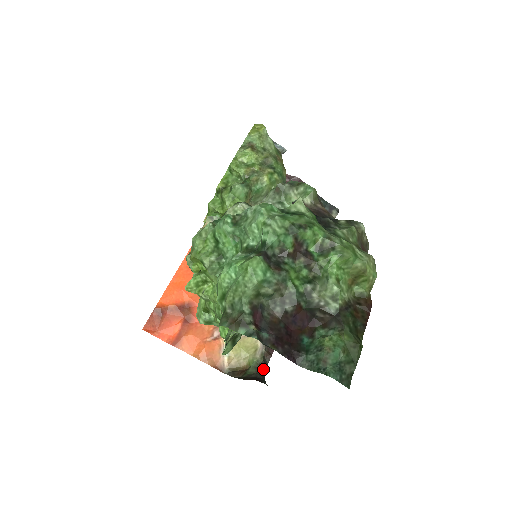
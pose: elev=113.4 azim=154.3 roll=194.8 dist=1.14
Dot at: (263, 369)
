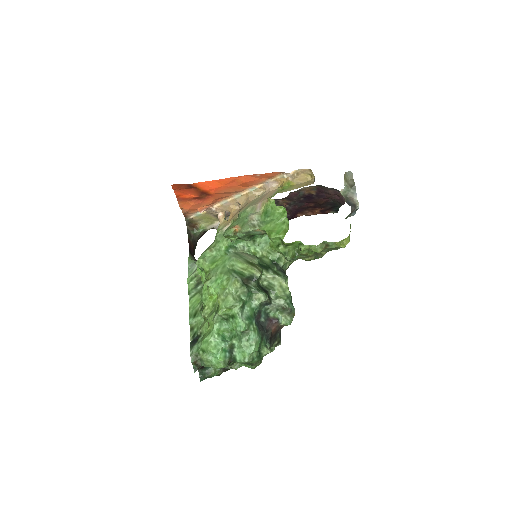
Dot at: occluded
